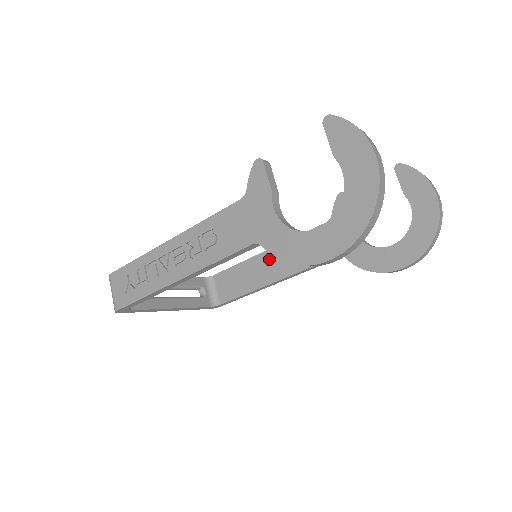
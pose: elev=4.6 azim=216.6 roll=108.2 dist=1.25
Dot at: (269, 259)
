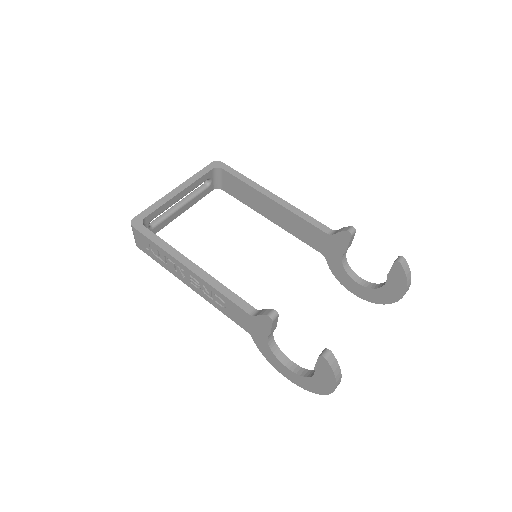
Dot at: (272, 207)
